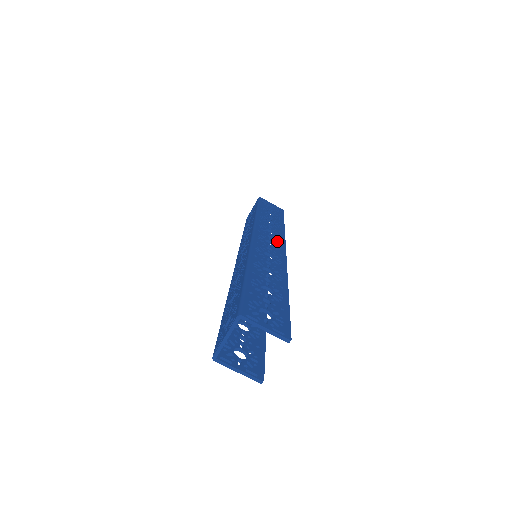
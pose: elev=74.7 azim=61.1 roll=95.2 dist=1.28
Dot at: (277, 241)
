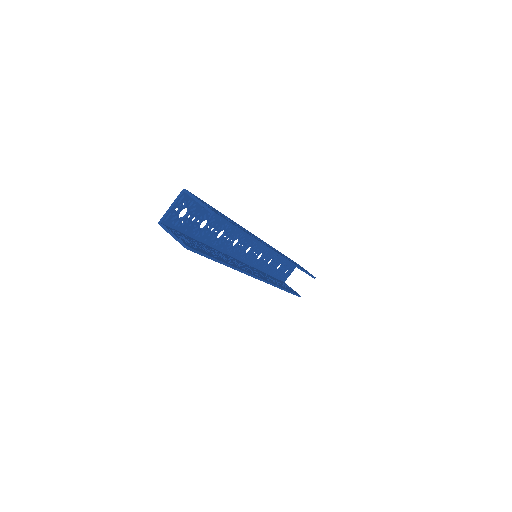
Dot at: (279, 253)
